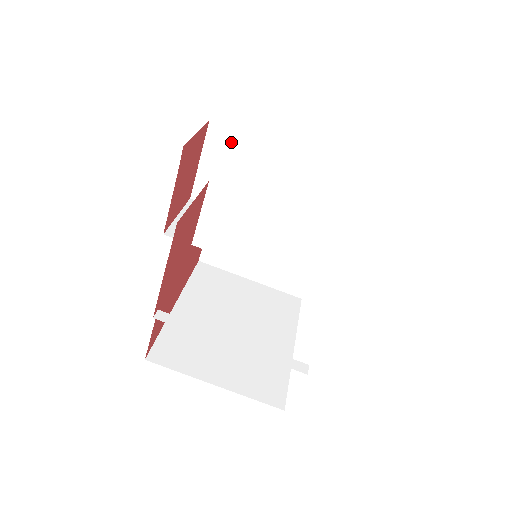
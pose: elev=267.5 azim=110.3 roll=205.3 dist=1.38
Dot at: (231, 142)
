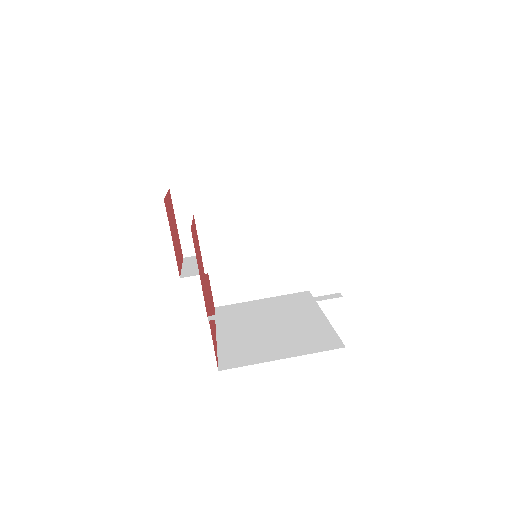
Dot at: (192, 196)
